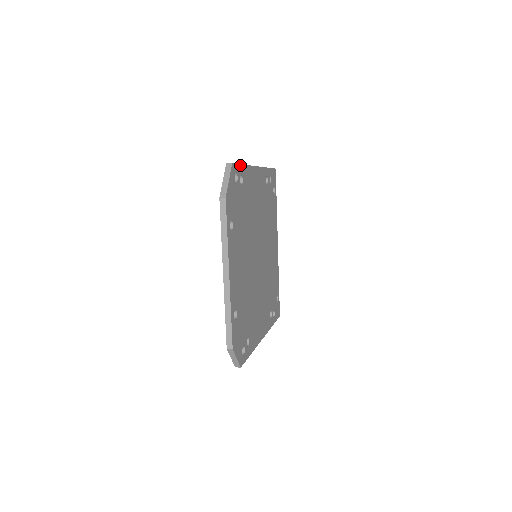
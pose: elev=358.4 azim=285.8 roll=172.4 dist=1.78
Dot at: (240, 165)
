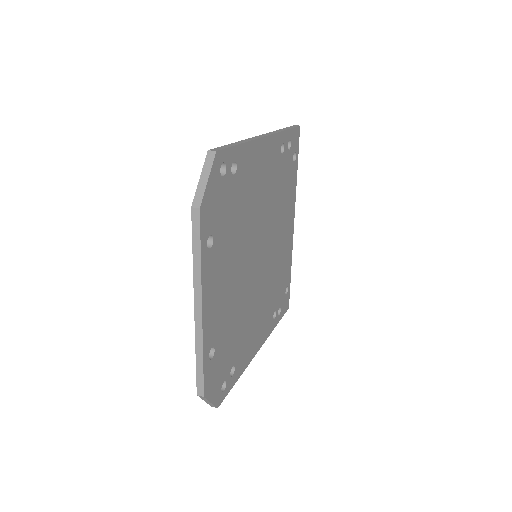
Dot at: (233, 147)
